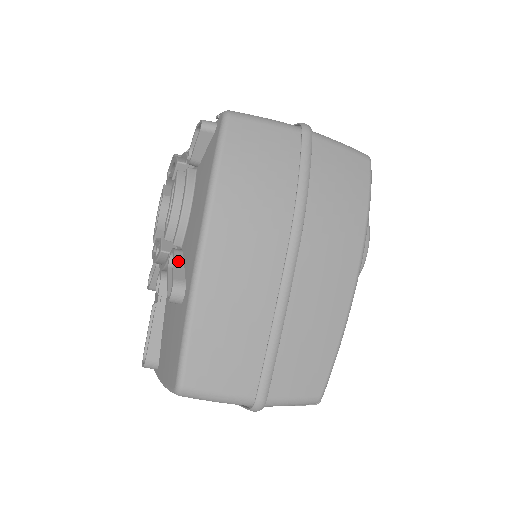
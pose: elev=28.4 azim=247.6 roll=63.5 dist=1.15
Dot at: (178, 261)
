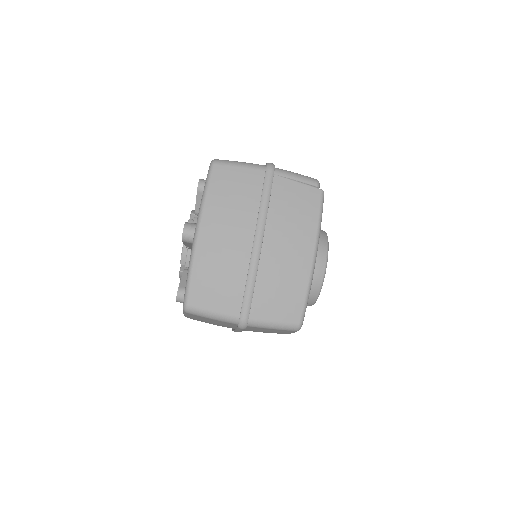
Dot at: occluded
